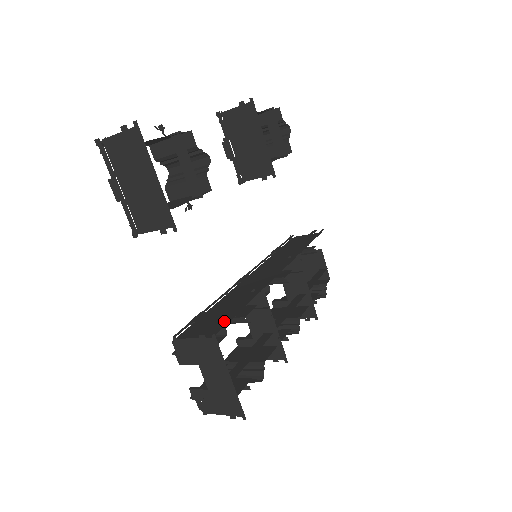
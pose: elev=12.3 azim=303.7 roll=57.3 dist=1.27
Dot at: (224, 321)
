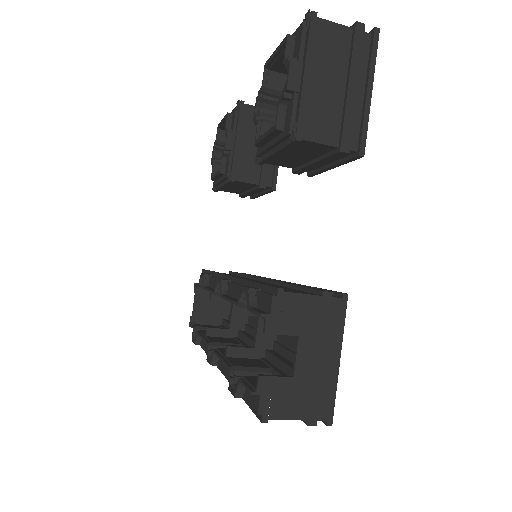
Dot at: occluded
